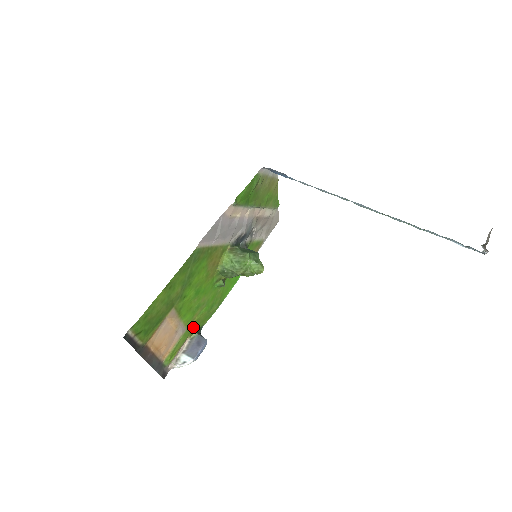
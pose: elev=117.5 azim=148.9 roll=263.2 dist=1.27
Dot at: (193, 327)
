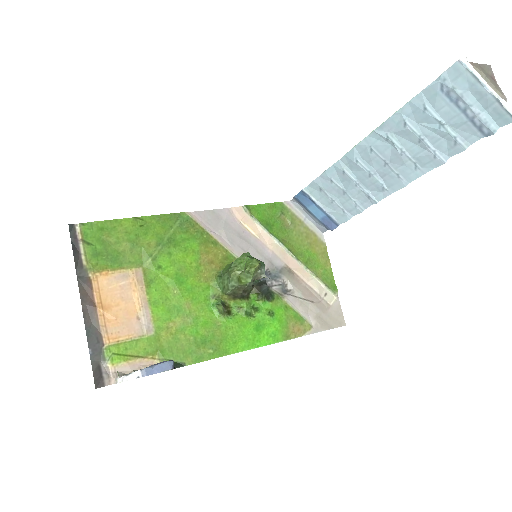
Dot at: (166, 345)
